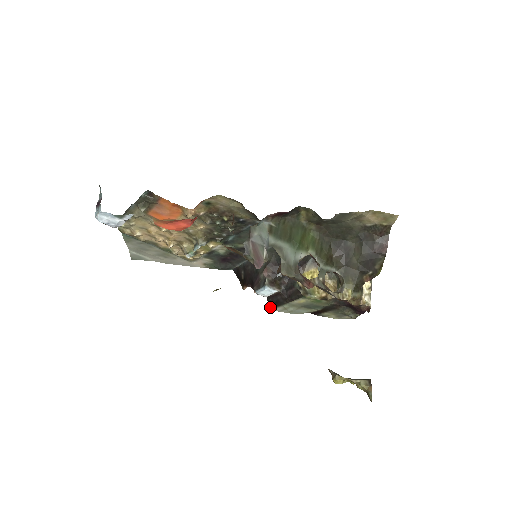
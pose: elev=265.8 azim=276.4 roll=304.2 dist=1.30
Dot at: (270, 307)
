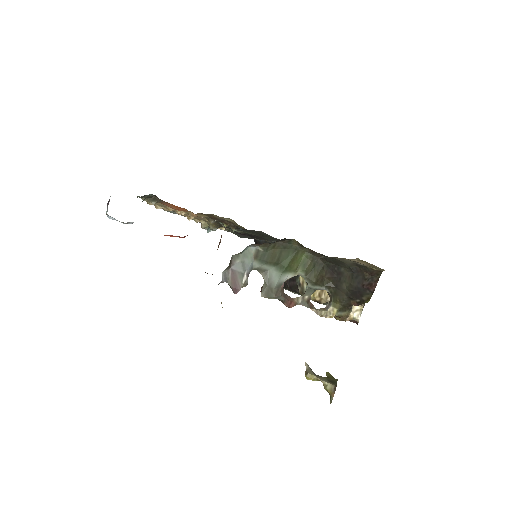
Dot at: occluded
